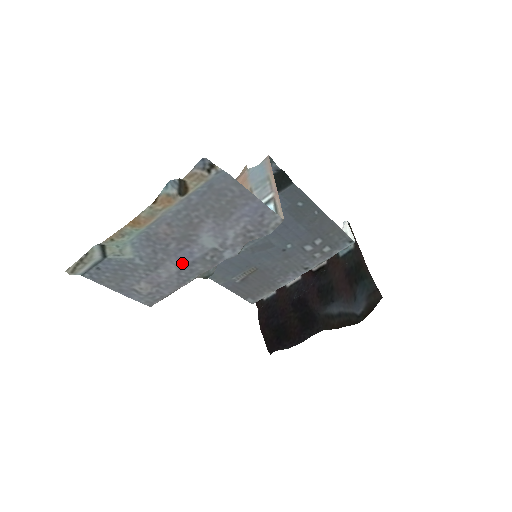
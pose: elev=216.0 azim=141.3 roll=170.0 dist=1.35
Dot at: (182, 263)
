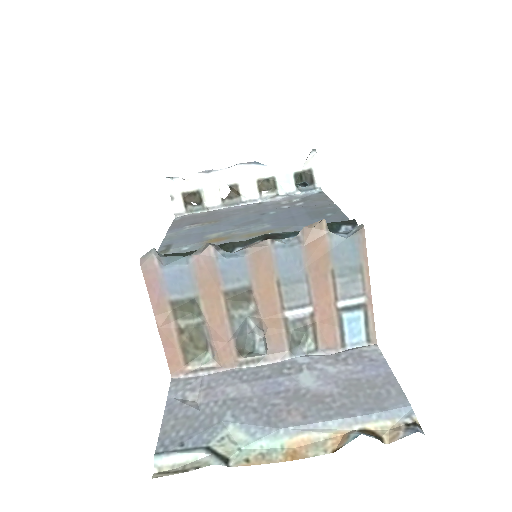
Dot at: (259, 384)
